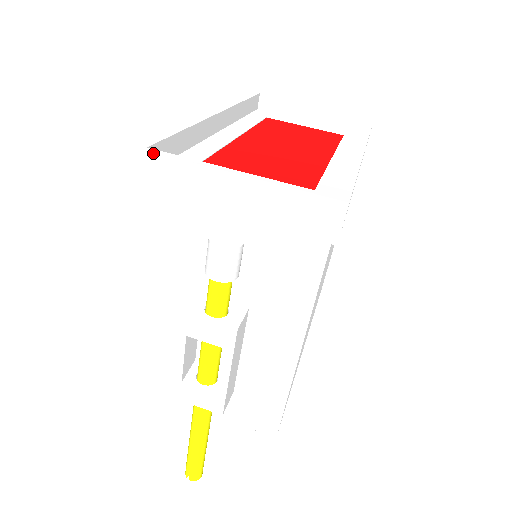
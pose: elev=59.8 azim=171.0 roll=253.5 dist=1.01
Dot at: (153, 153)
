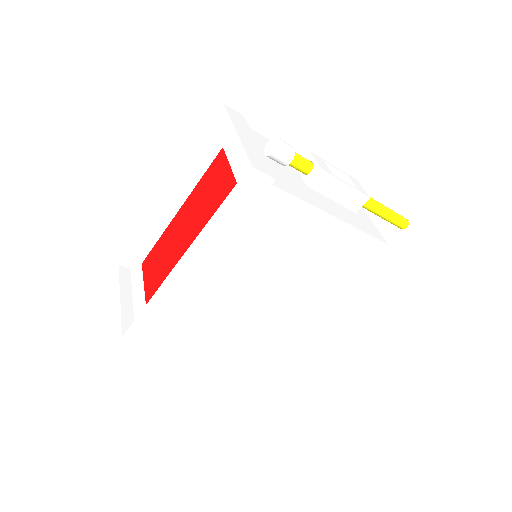
Dot at: (117, 272)
